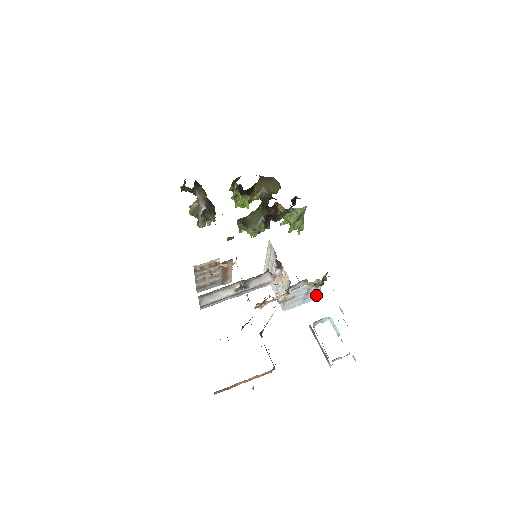
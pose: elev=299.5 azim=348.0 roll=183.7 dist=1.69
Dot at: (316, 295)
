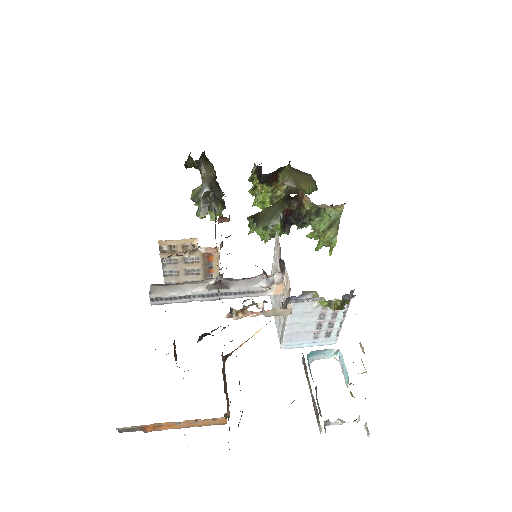
Dot at: (334, 335)
